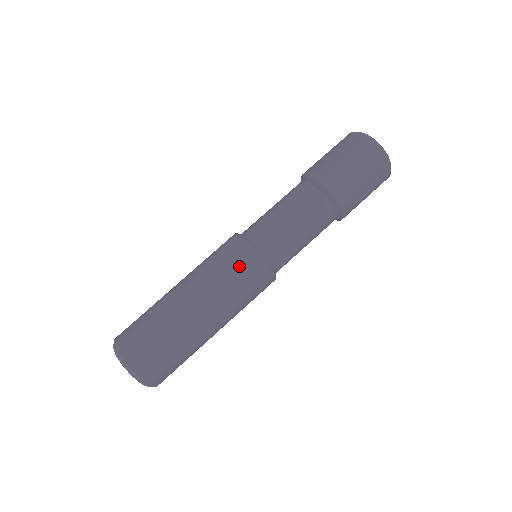
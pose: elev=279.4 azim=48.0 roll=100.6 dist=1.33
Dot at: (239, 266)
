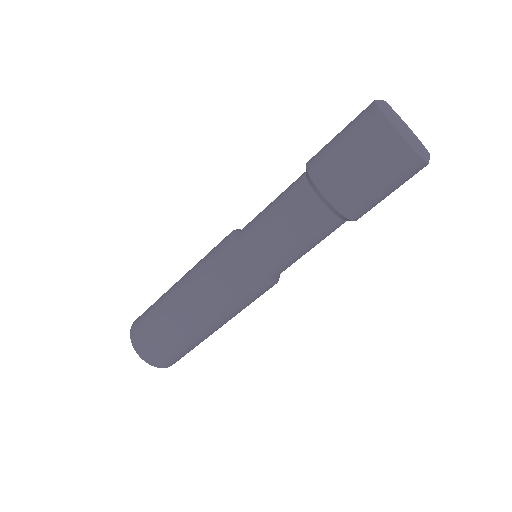
Dot at: (219, 270)
